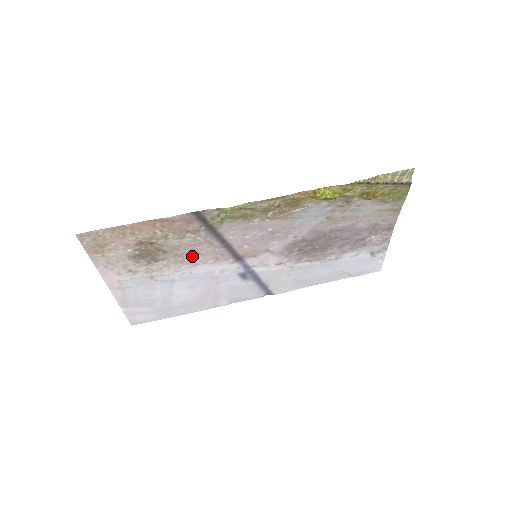
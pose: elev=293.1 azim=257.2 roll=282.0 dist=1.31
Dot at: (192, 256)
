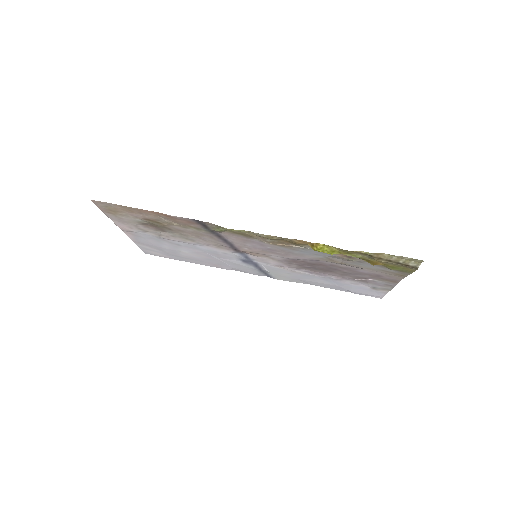
Dot at: (196, 238)
